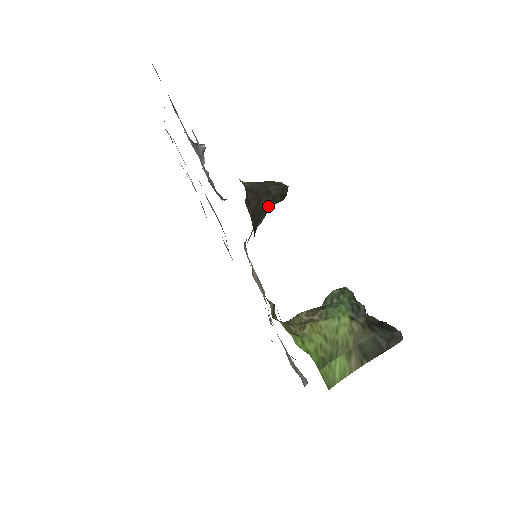
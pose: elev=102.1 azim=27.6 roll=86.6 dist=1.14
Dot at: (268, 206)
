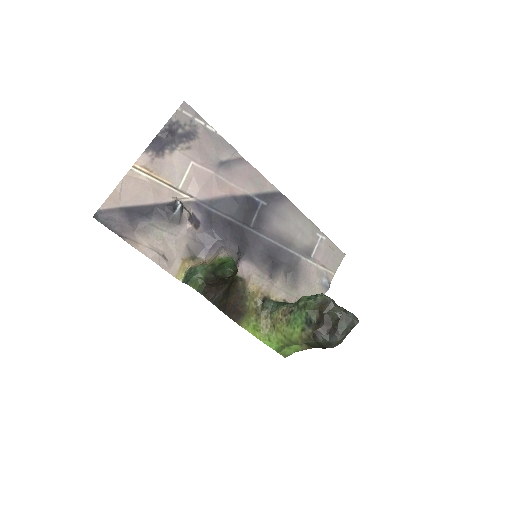
Dot at: occluded
